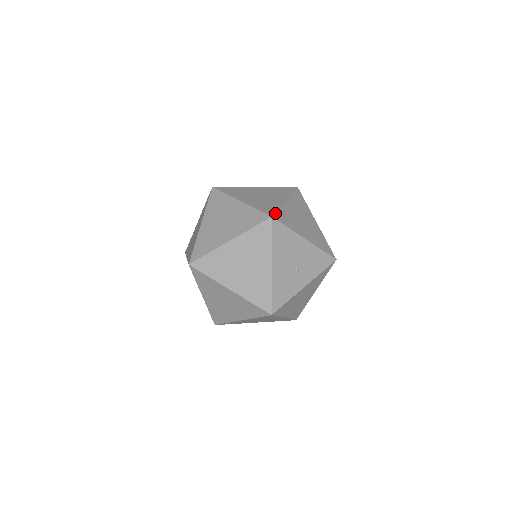
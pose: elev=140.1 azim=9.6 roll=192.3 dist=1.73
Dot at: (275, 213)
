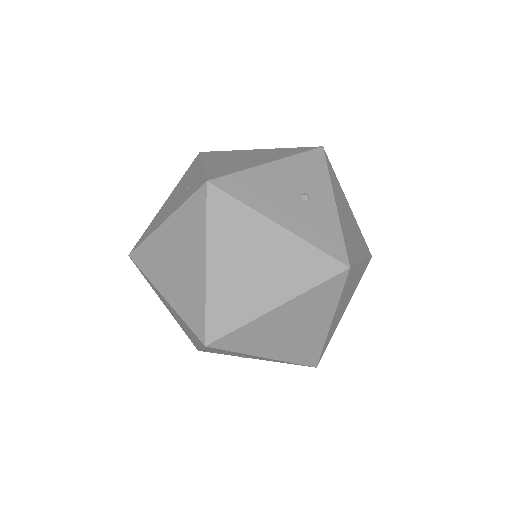
Dot at: (206, 177)
